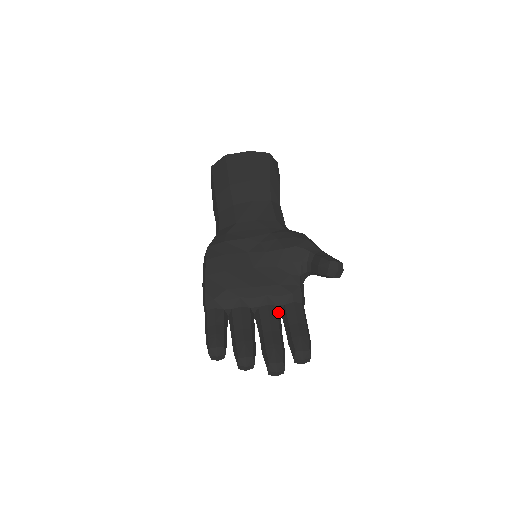
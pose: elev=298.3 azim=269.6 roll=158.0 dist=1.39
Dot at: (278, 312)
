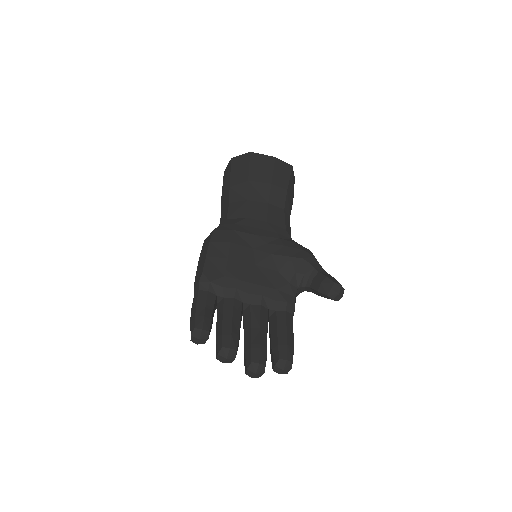
Dot at: (268, 316)
